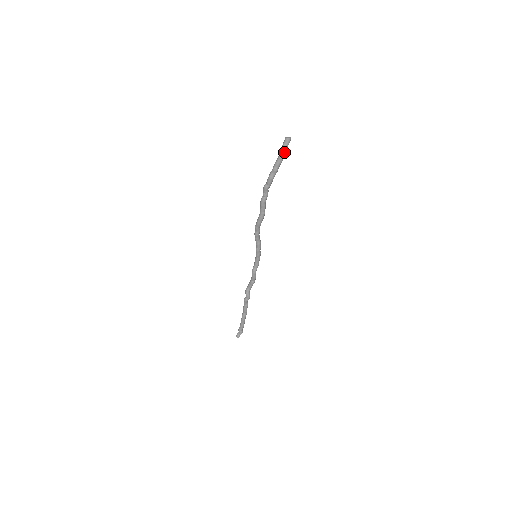
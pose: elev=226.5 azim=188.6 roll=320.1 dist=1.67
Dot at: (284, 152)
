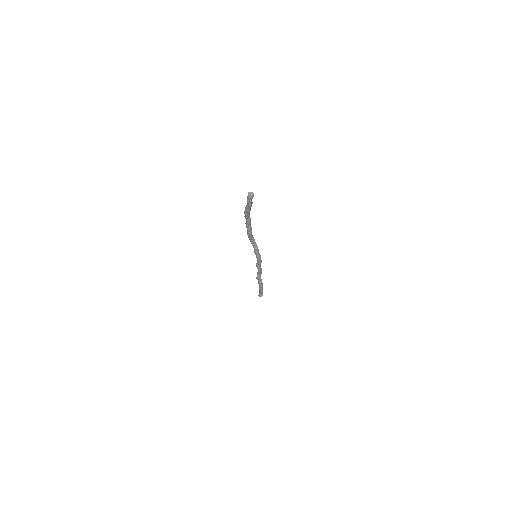
Dot at: (248, 202)
